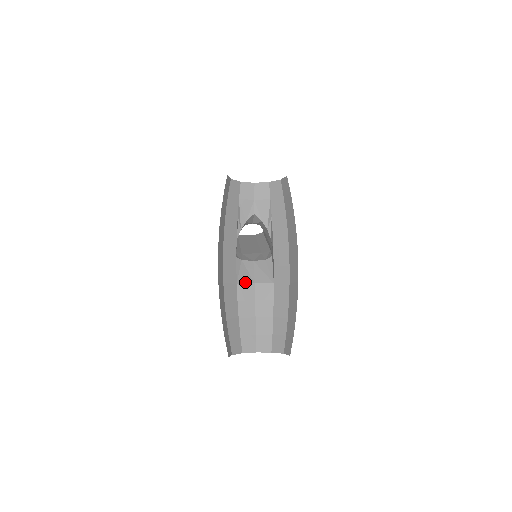
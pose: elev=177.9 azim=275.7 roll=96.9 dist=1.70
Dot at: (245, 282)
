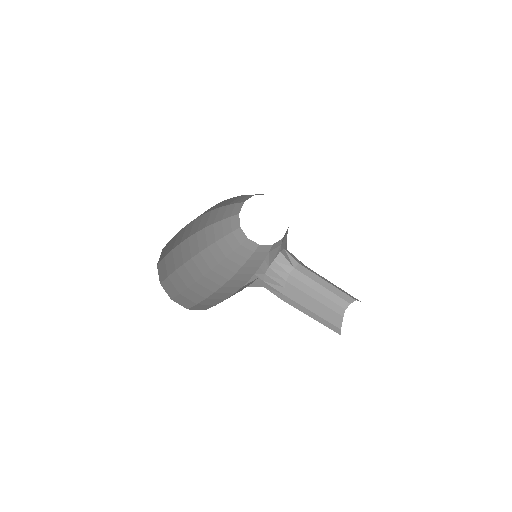
Dot at: occluded
